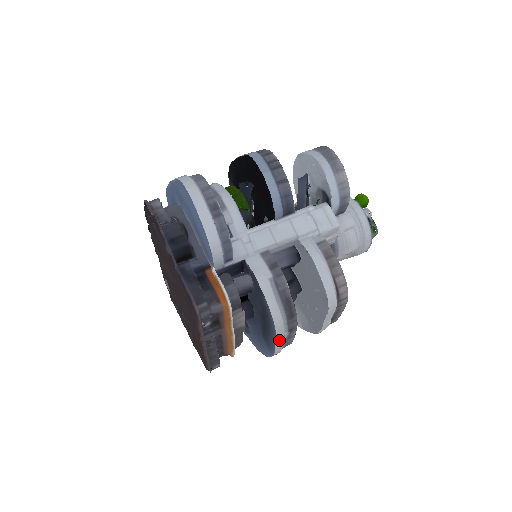
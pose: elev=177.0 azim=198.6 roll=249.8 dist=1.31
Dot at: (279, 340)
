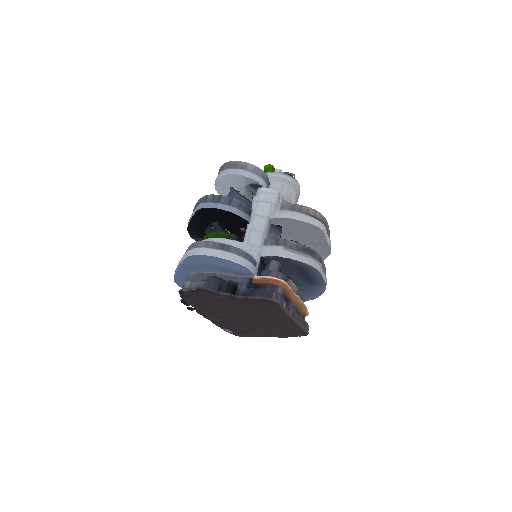
Dot at: (321, 273)
